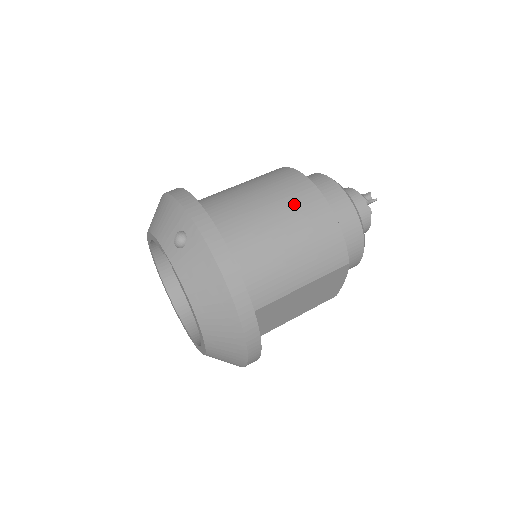
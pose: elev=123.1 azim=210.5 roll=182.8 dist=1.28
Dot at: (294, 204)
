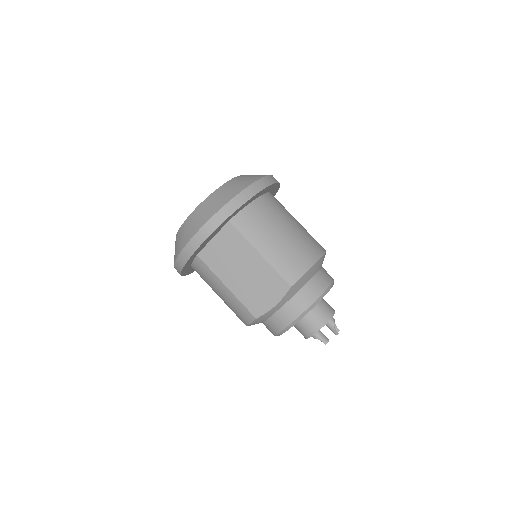
Dot at: (308, 237)
